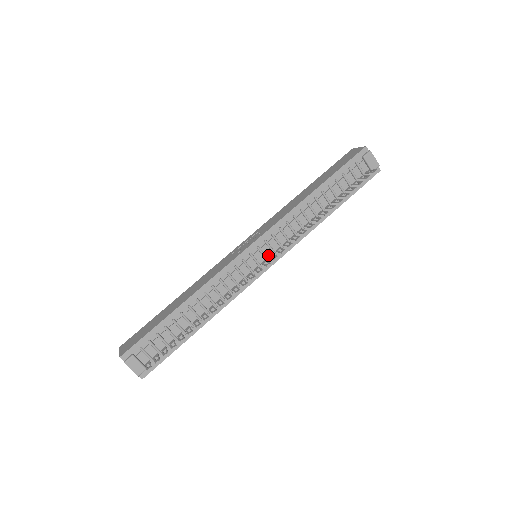
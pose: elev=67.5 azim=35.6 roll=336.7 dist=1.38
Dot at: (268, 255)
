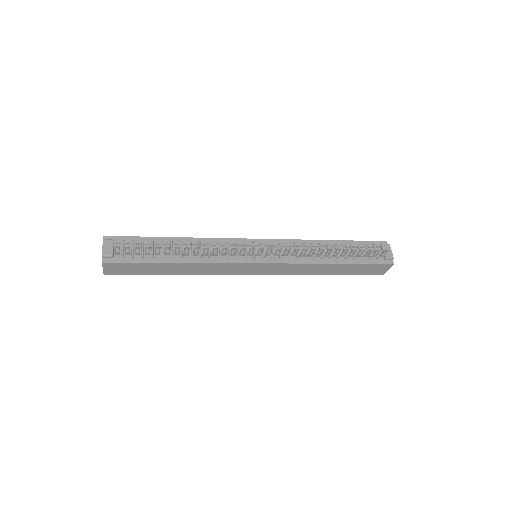
Dot at: (266, 254)
